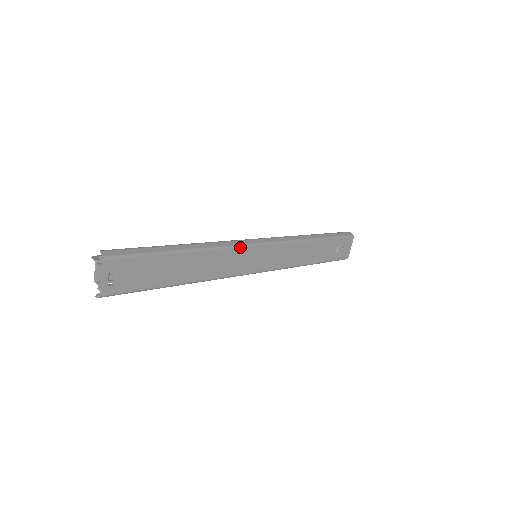
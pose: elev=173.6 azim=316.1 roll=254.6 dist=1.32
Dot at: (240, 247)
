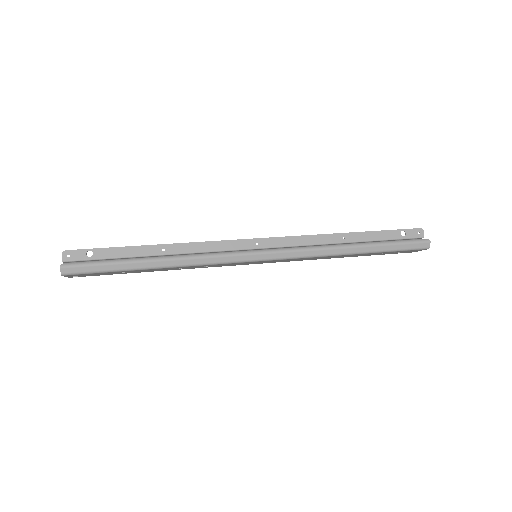
Dot at: (225, 263)
